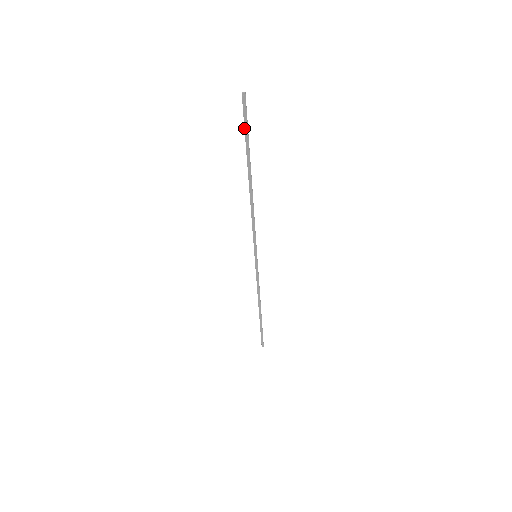
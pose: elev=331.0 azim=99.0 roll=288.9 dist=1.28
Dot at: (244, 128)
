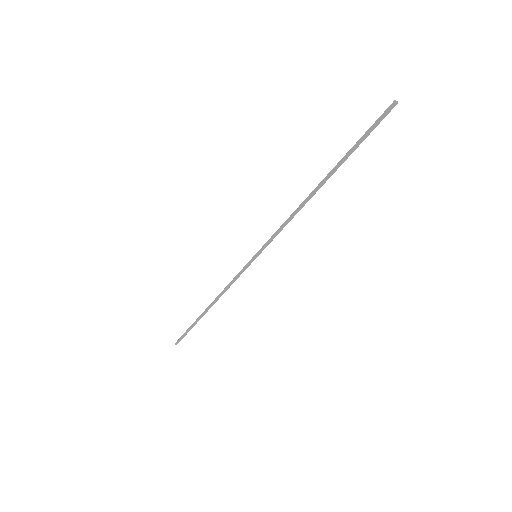
Dot at: (365, 134)
